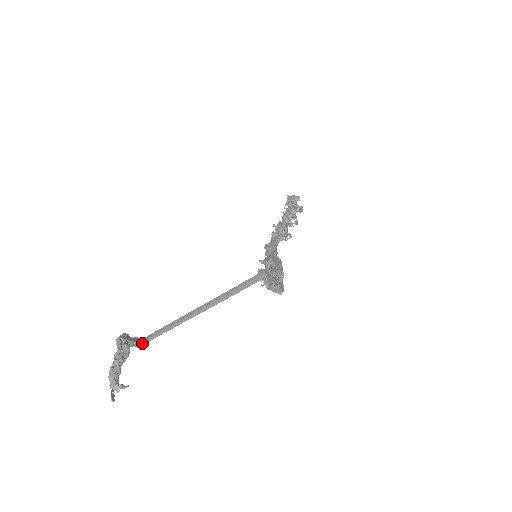
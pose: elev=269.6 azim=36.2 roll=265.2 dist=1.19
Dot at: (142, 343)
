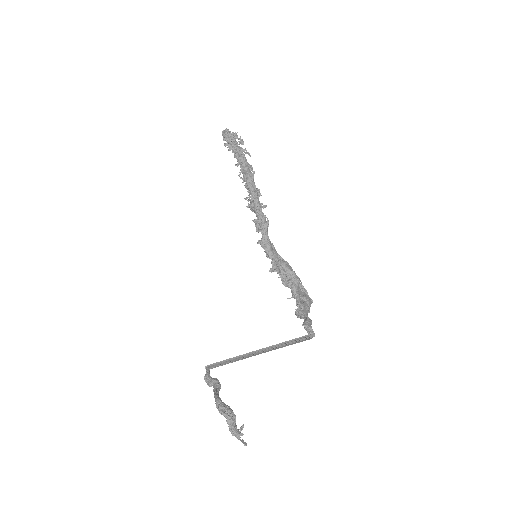
Dot at: (210, 368)
